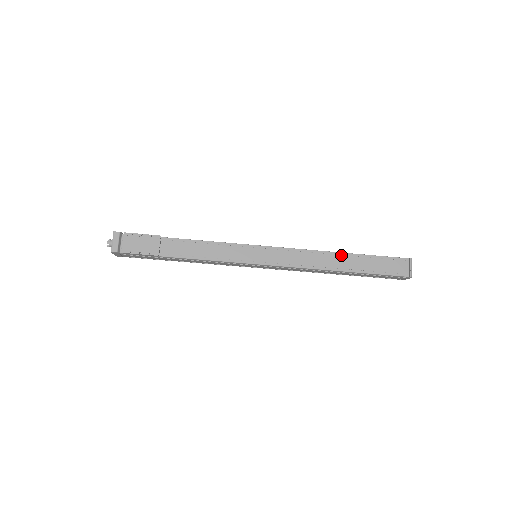
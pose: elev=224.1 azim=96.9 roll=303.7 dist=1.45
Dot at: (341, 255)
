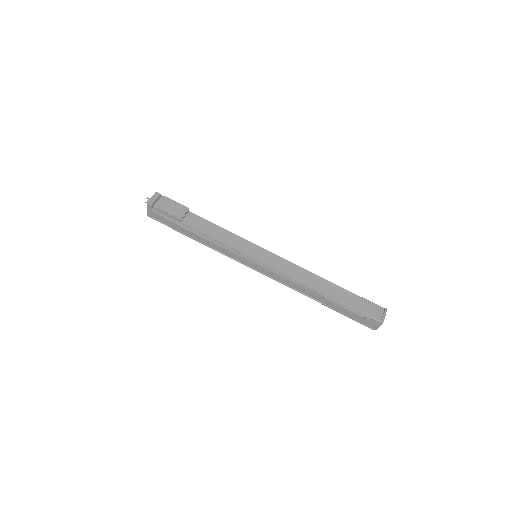
Dot at: (327, 282)
